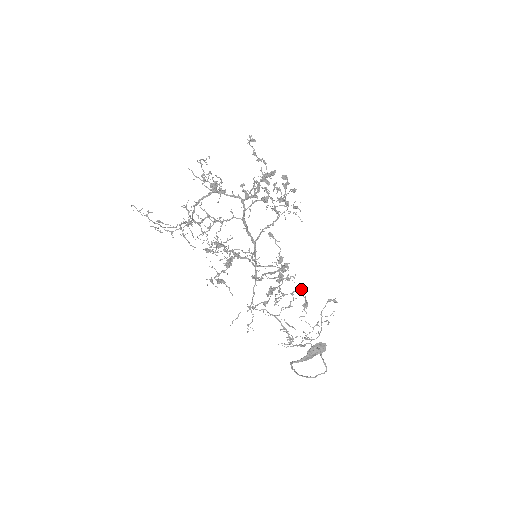
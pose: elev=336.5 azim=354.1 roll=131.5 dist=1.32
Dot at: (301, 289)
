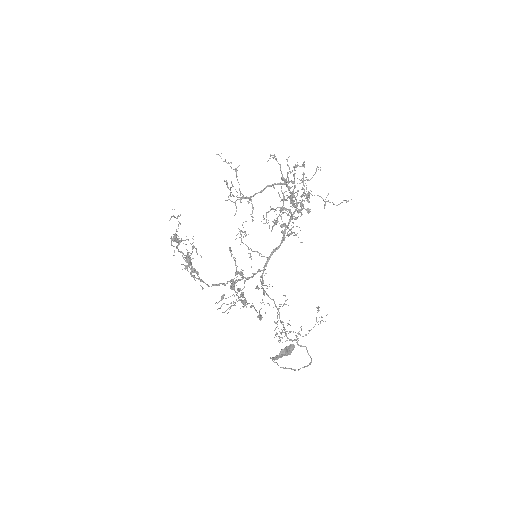
Dot at: occluded
